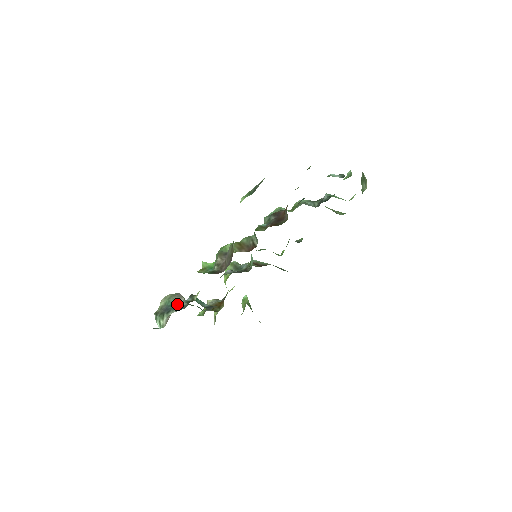
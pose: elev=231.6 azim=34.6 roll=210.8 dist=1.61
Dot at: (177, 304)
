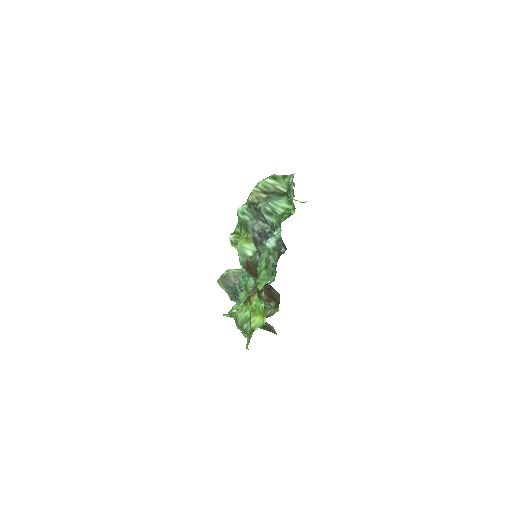
Dot at: (234, 286)
